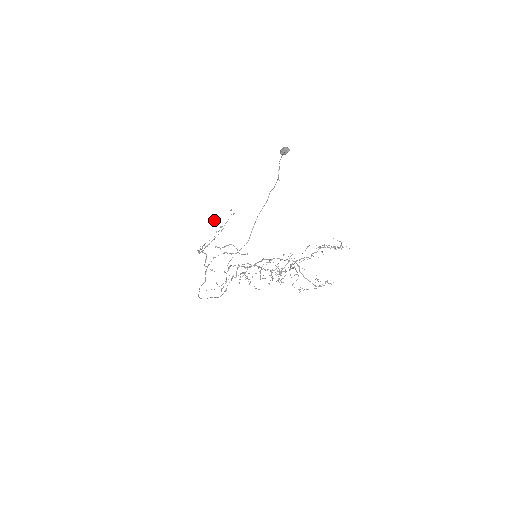
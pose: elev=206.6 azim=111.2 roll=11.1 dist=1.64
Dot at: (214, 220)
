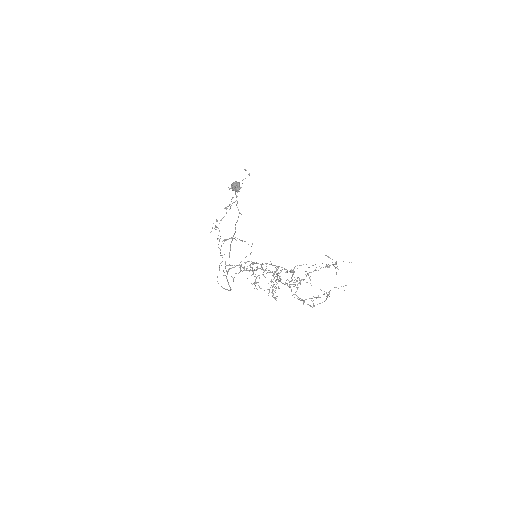
Dot at: occluded
